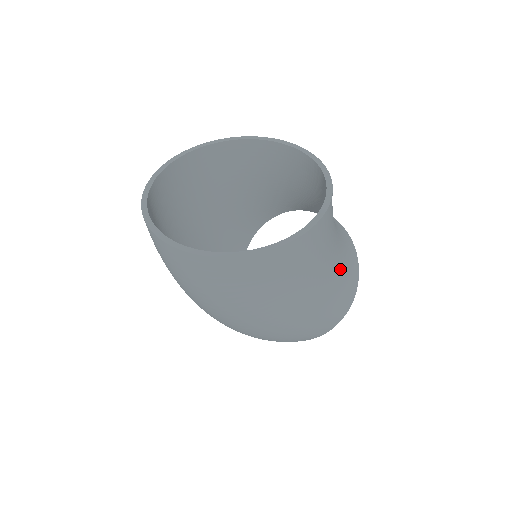
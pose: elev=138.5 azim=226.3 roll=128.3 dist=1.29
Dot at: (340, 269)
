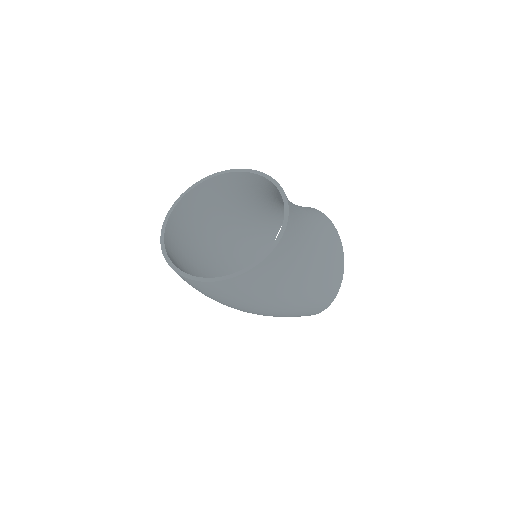
Dot at: (310, 279)
